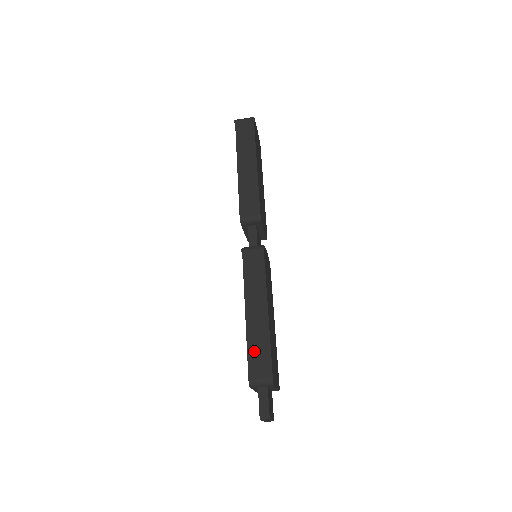
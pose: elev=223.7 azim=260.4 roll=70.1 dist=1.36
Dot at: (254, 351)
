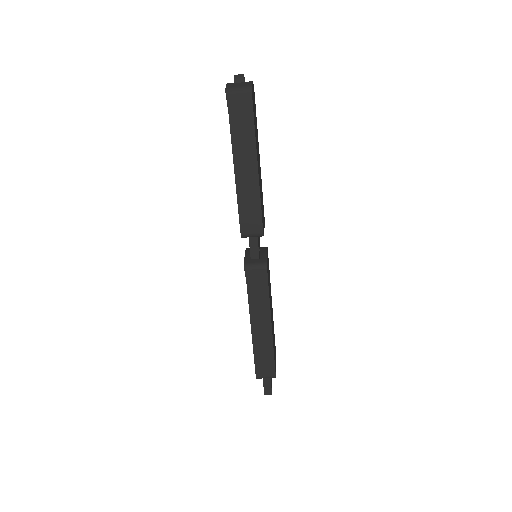
Dot at: (260, 357)
